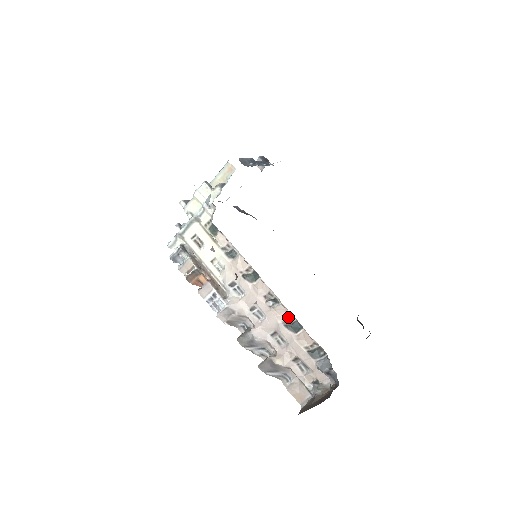
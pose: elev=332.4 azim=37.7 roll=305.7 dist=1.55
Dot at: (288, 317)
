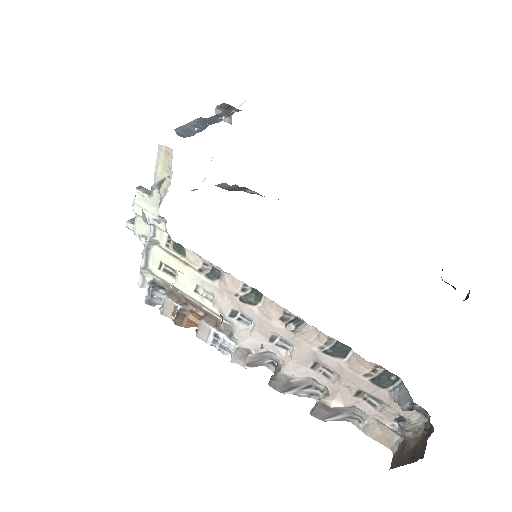
Dot at: (324, 339)
